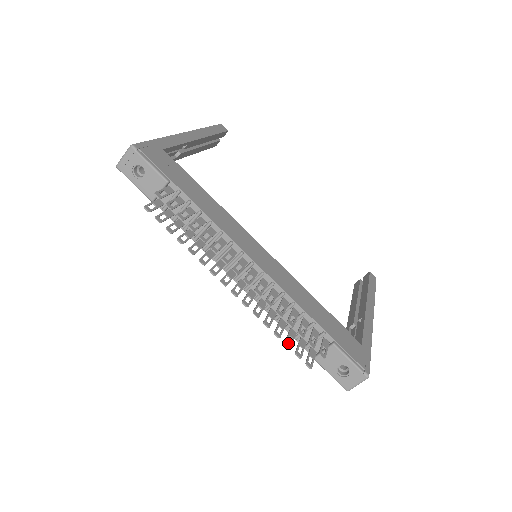
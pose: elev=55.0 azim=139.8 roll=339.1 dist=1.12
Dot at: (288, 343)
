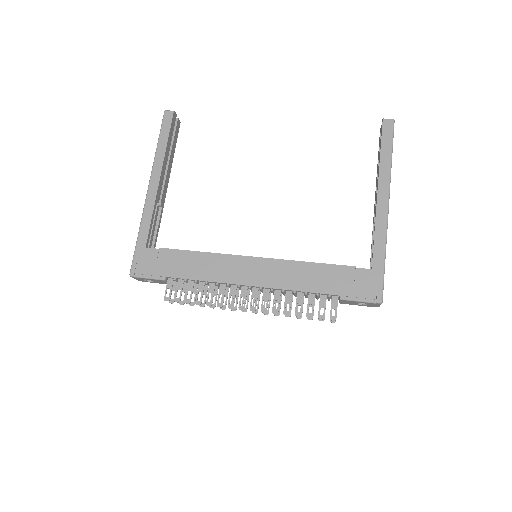
Dot at: occluded
